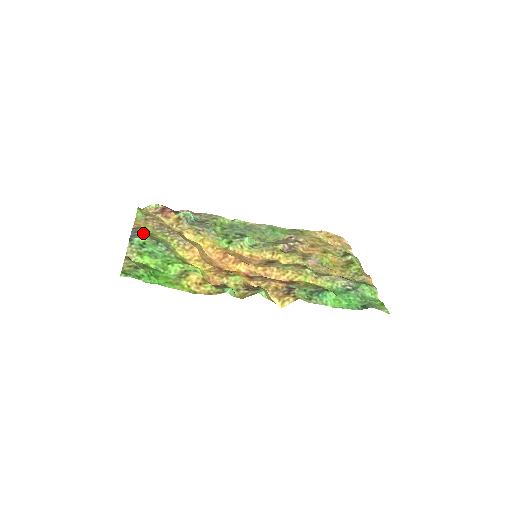
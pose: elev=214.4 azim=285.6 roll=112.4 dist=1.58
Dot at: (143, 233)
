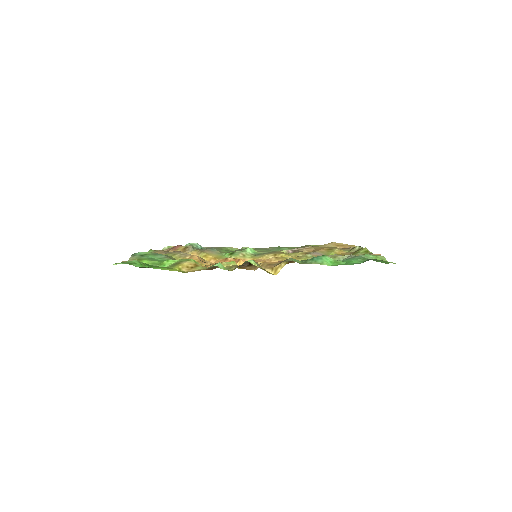
Dot at: occluded
